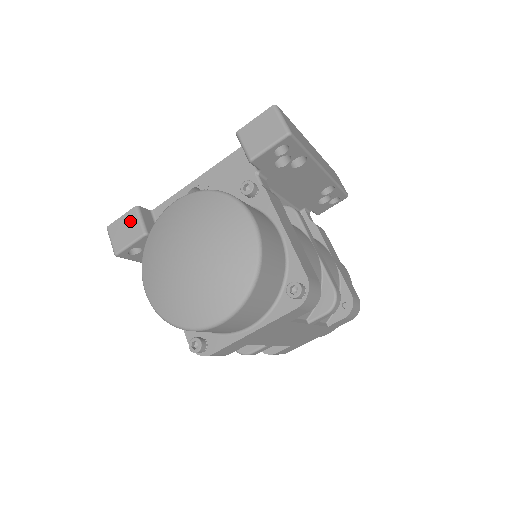
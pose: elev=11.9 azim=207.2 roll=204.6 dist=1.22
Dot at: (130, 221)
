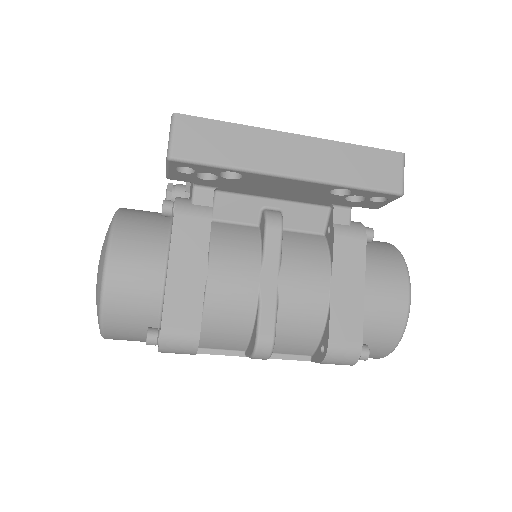
Dot at: occluded
